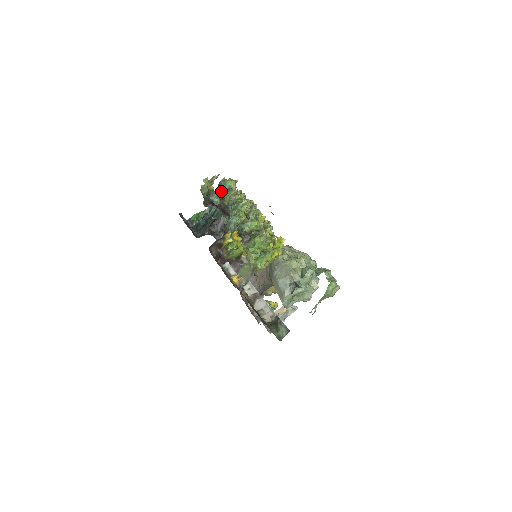
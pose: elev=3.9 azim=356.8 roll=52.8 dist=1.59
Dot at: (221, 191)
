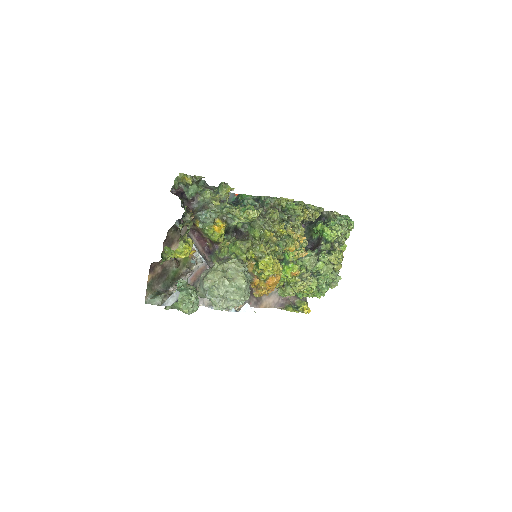
Dot at: (205, 189)
